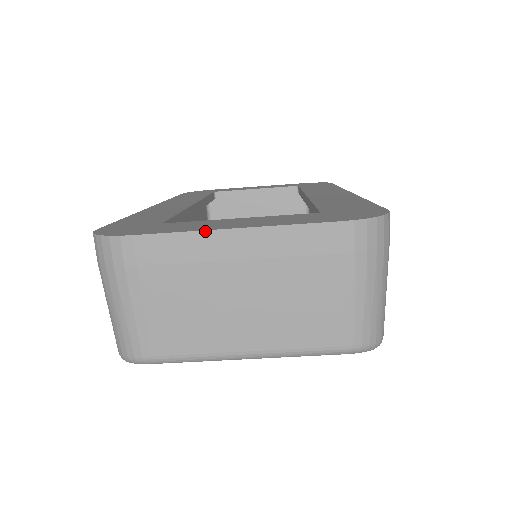
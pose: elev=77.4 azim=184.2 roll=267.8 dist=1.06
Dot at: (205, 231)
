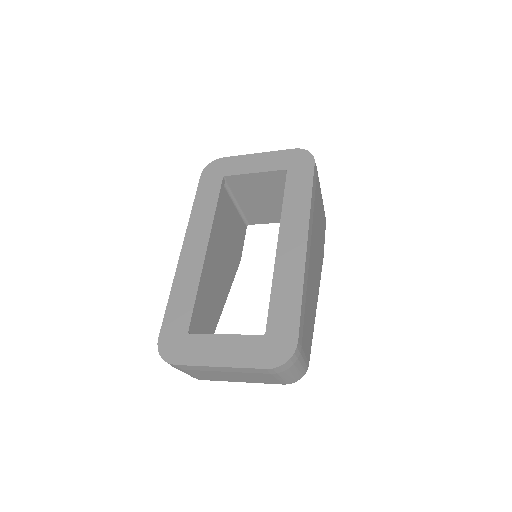
Dot at: (206, 366)
